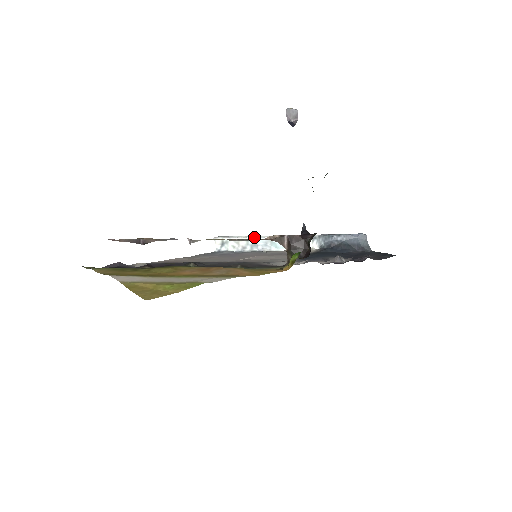
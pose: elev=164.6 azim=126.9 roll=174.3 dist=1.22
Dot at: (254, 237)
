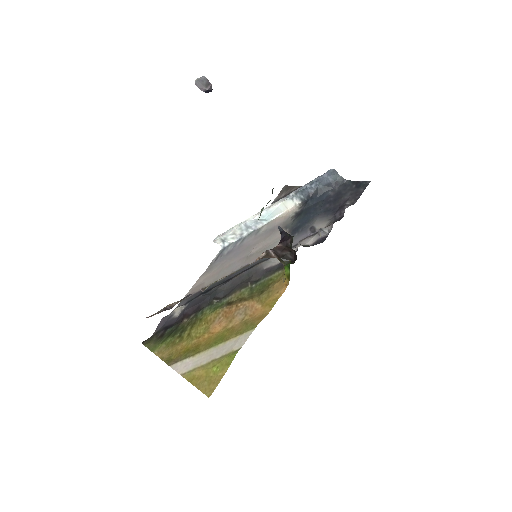
Dot at: (244, 224)
